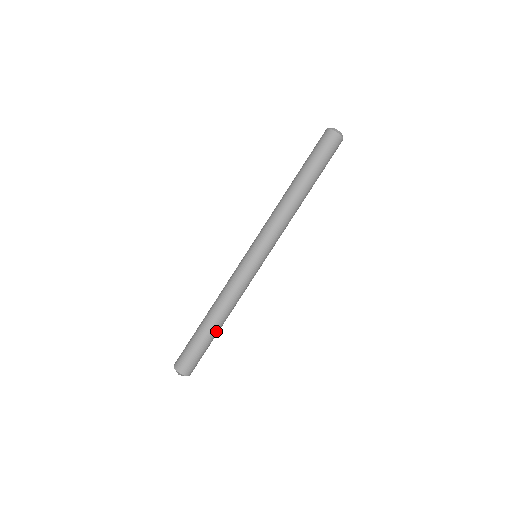
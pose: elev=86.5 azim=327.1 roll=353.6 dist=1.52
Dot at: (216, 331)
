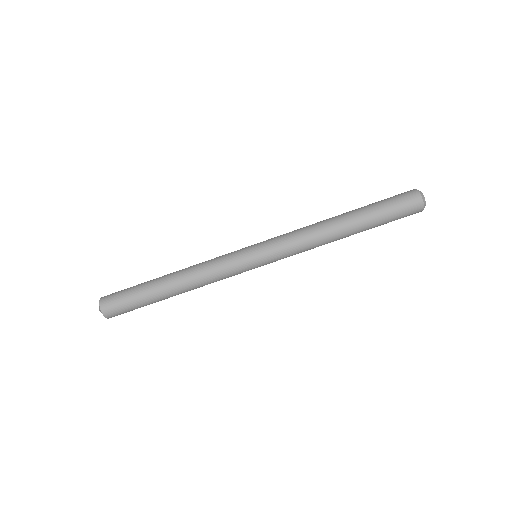
Dot at: occluded
